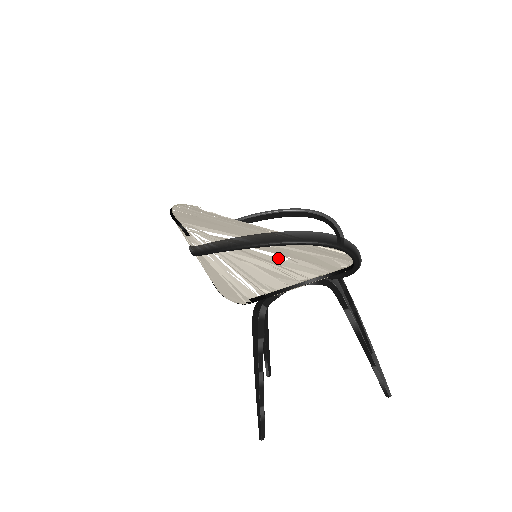
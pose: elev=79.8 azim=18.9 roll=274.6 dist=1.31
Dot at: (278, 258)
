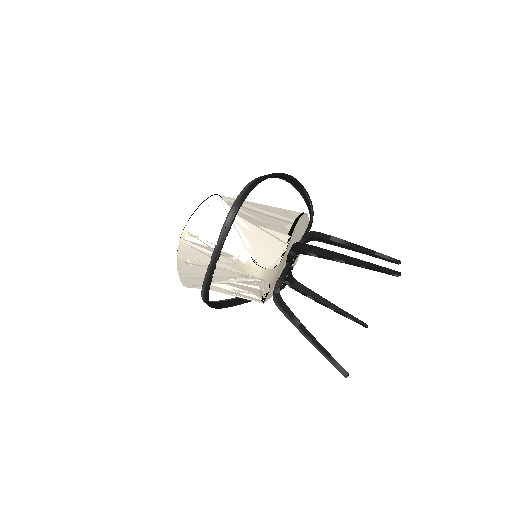
Dot at: occluded
